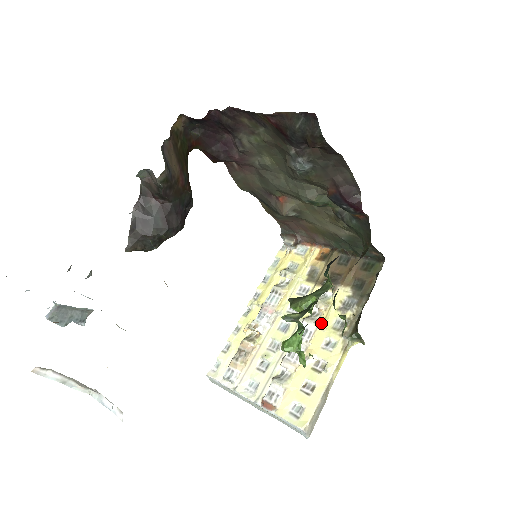
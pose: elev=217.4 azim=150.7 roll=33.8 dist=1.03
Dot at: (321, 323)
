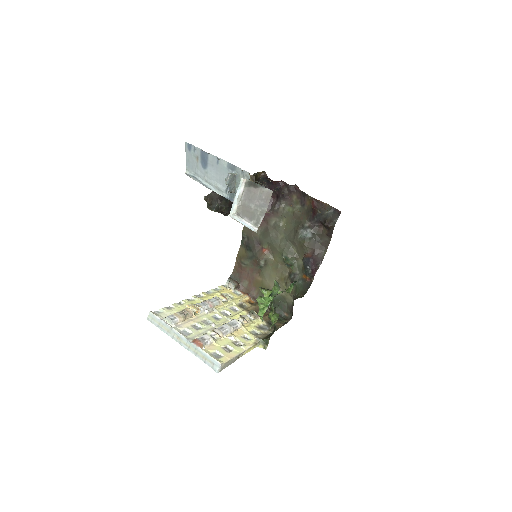
Dot at: (244, 326)
